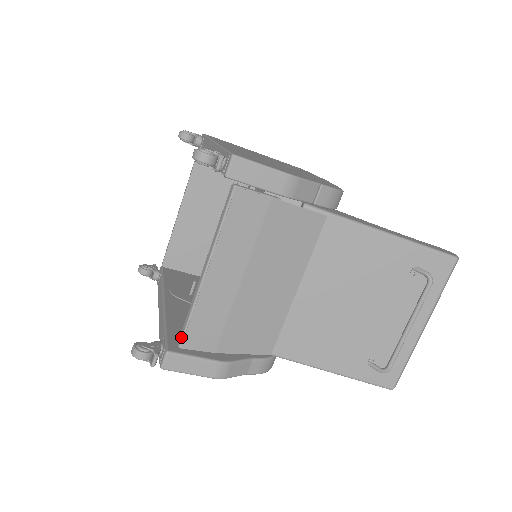
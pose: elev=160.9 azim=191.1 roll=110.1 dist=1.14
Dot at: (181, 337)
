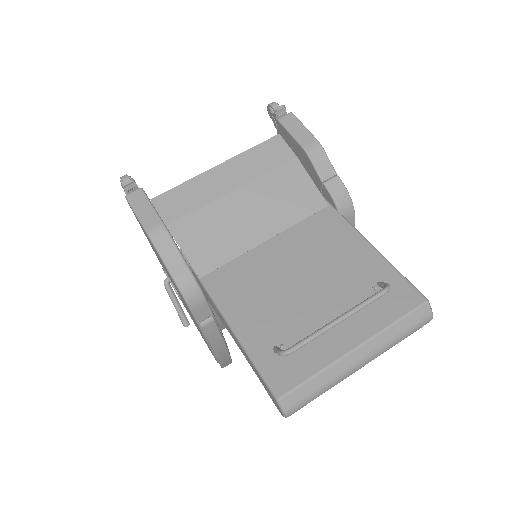
Dot at: (158, 197)
